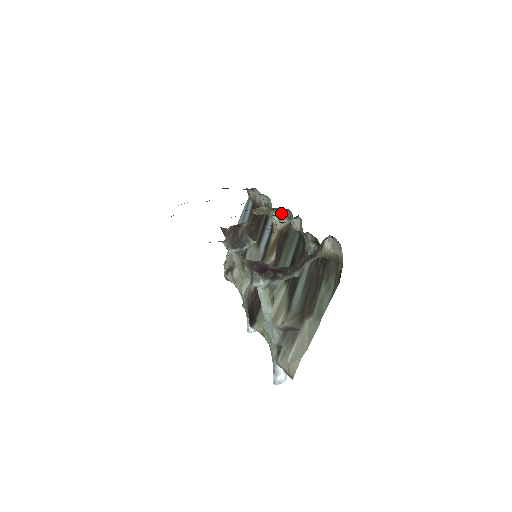
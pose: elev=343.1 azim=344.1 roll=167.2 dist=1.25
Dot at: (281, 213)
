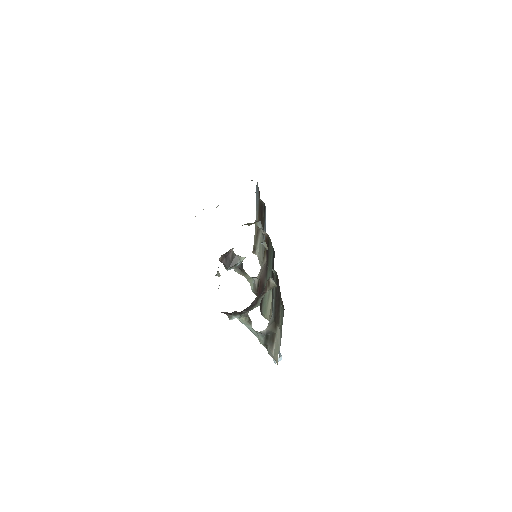
Dot at: (261, 225)
